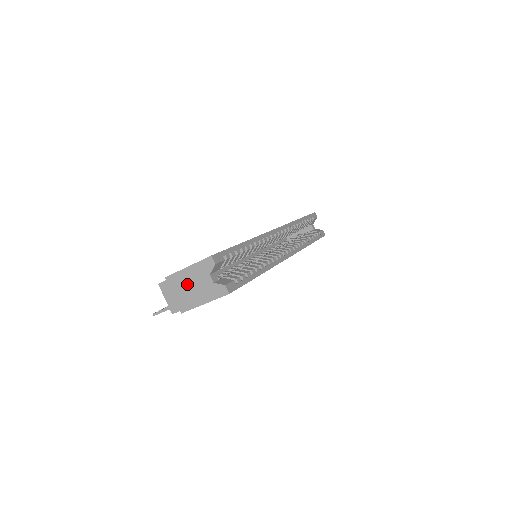
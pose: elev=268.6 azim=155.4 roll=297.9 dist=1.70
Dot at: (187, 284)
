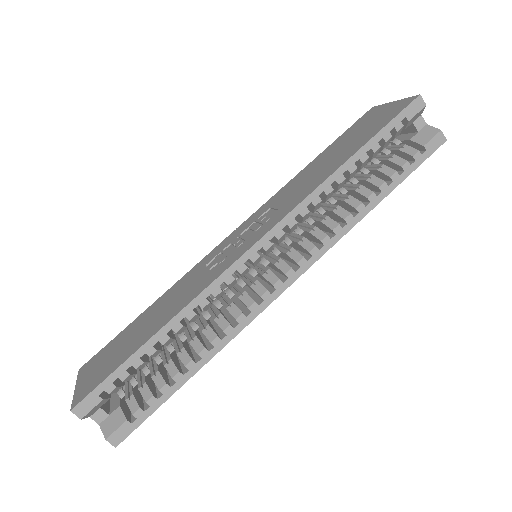
Dot at: occluded
